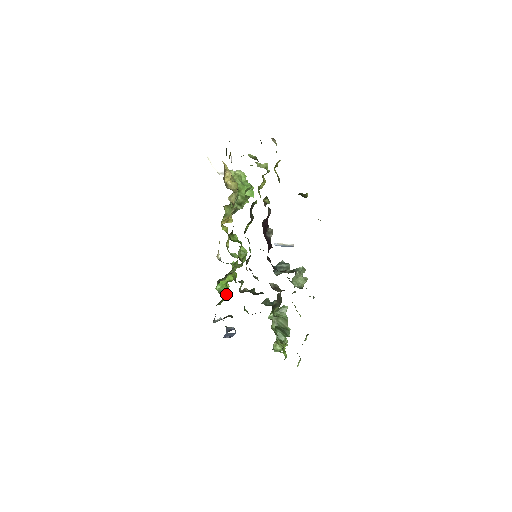
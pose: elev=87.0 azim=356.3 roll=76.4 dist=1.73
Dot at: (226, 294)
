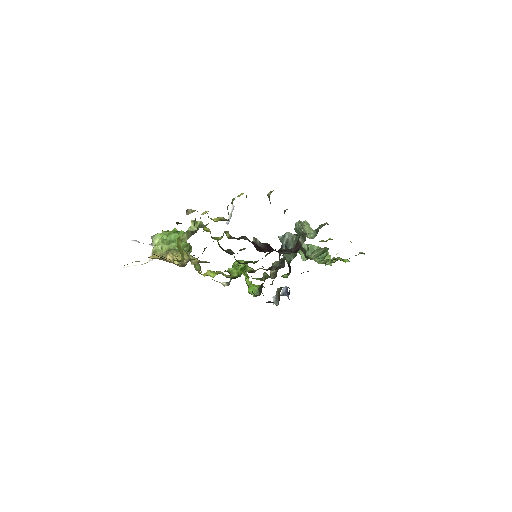
Dot at: occluded
